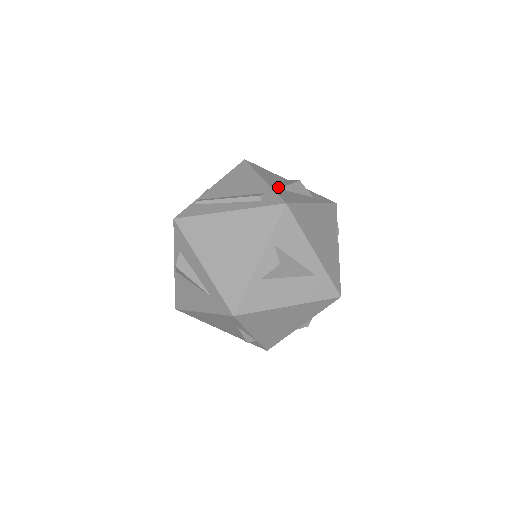
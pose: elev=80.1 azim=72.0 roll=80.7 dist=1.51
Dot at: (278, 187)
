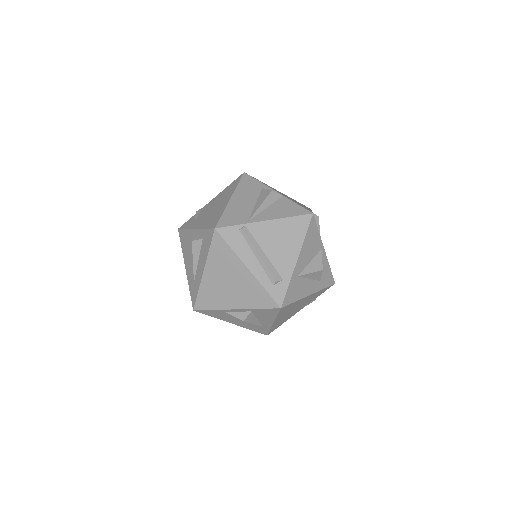
Dot at: (299, 273)
